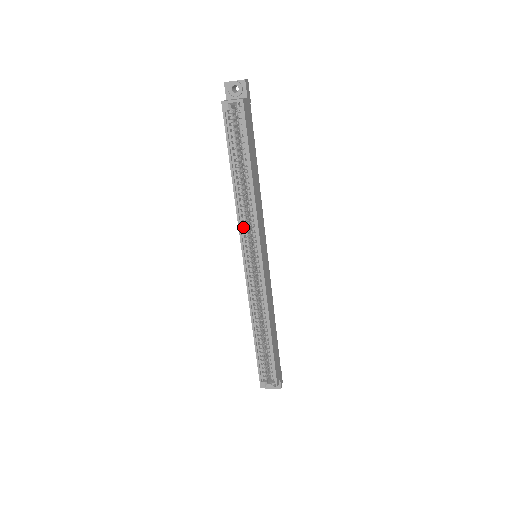
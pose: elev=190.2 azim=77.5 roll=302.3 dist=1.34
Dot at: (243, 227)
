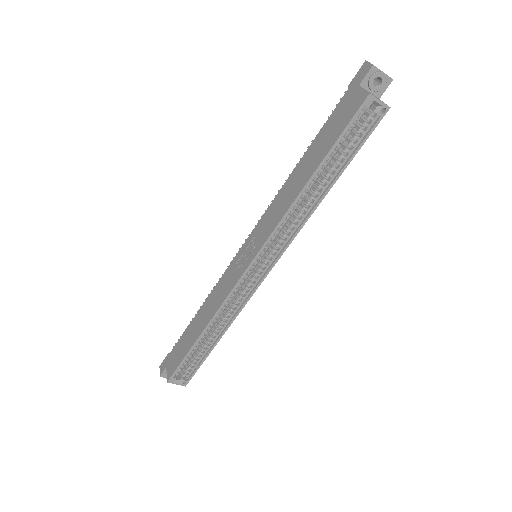
Dot at: (277, 229)
